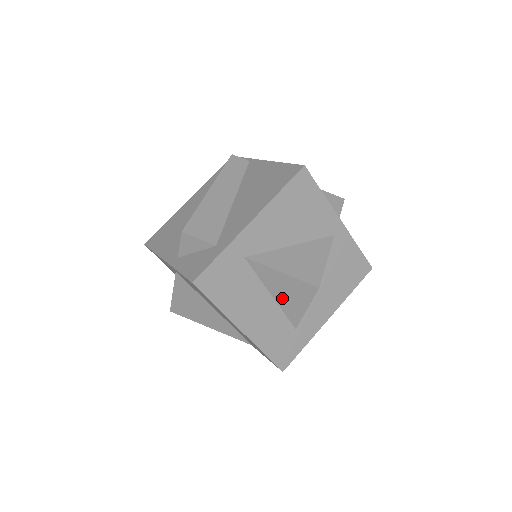
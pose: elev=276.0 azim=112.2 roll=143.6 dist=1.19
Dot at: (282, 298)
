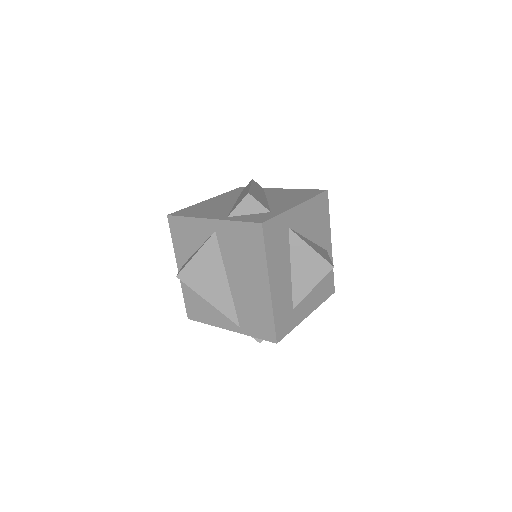
Dot at: (298, 274)
